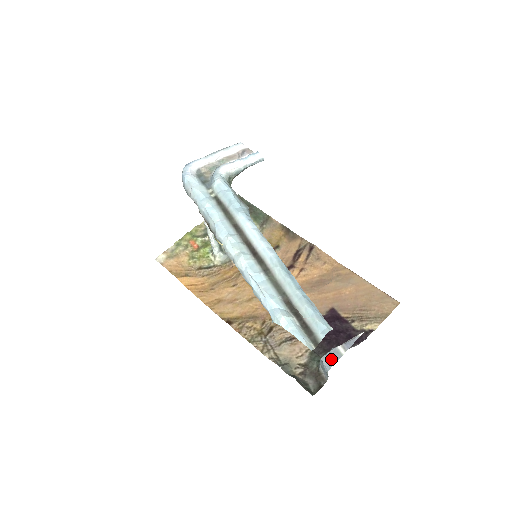
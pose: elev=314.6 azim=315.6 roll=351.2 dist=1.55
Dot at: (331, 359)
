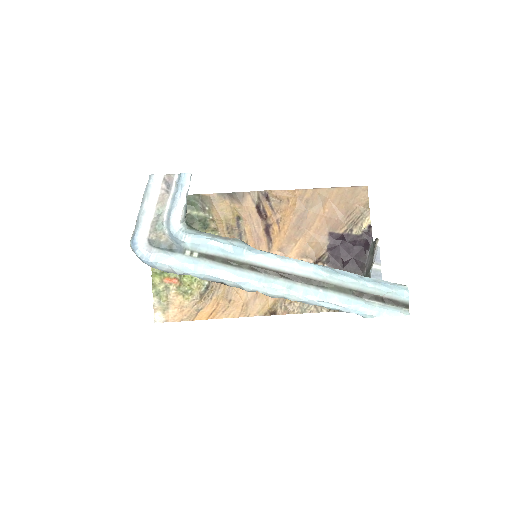
Dot at: occluded
